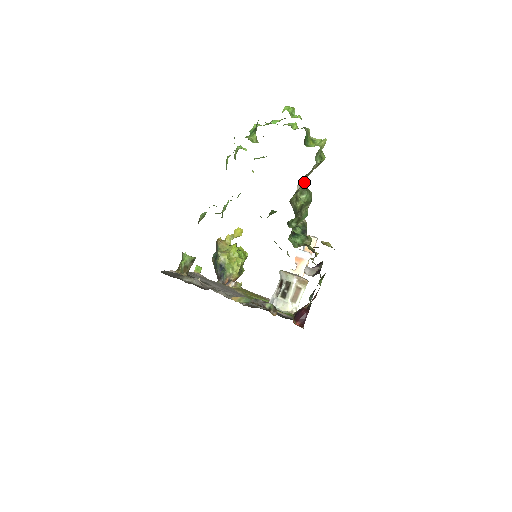
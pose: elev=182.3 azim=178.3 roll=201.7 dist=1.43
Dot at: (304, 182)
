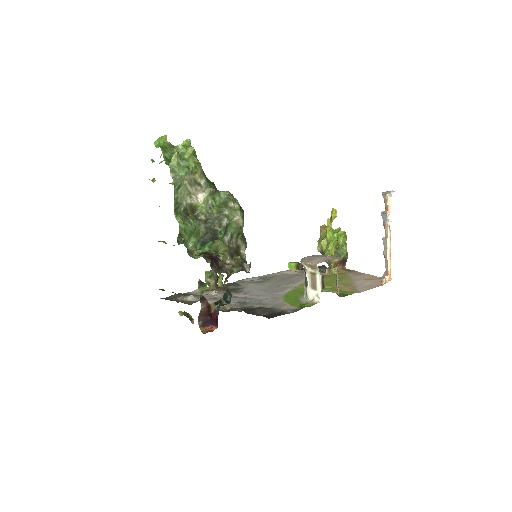
Dot at: (210, 188)
